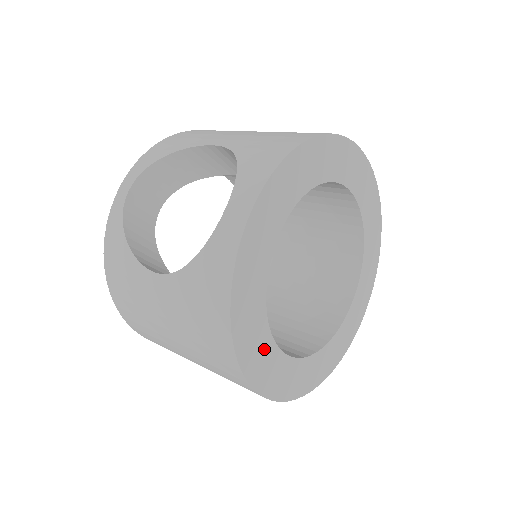
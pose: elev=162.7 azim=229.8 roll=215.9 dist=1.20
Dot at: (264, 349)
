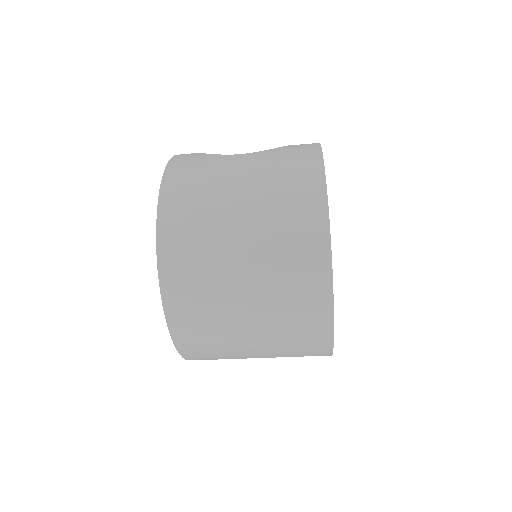
Dot at: occluded
